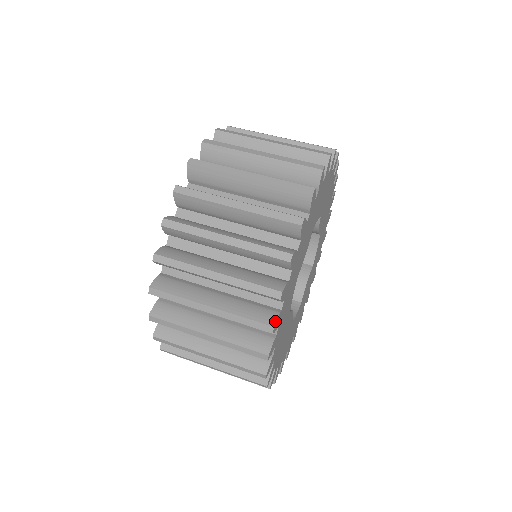
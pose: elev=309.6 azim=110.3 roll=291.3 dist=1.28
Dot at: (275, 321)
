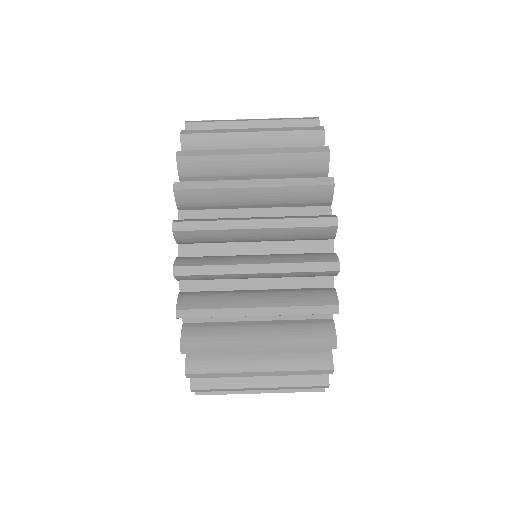
Dot at: occluded
